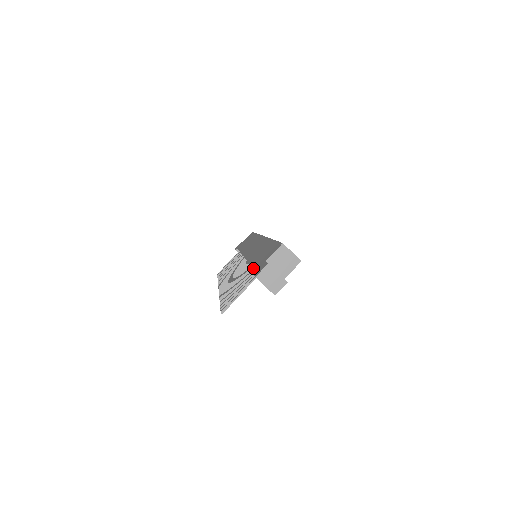
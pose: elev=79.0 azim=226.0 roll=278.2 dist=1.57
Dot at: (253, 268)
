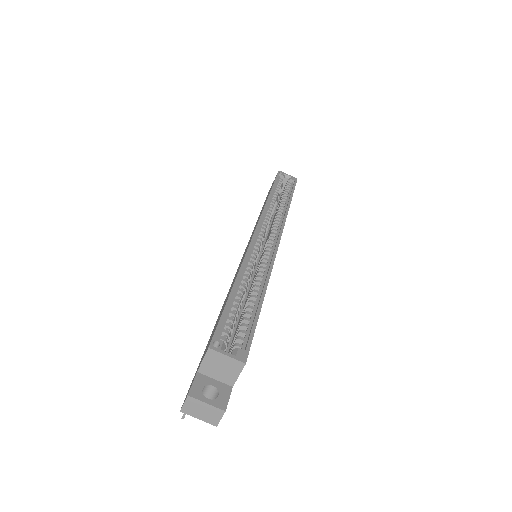
Dot at: (201, 358)
